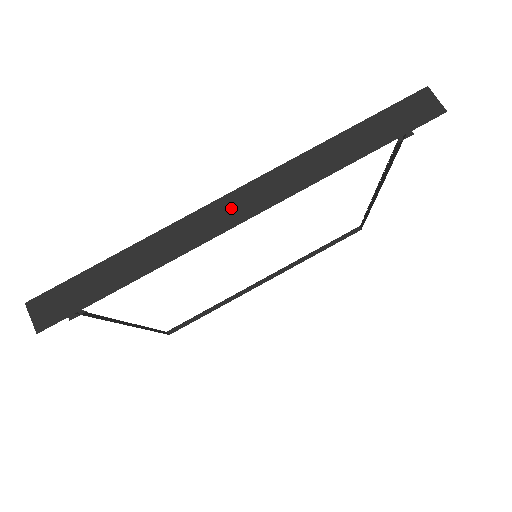
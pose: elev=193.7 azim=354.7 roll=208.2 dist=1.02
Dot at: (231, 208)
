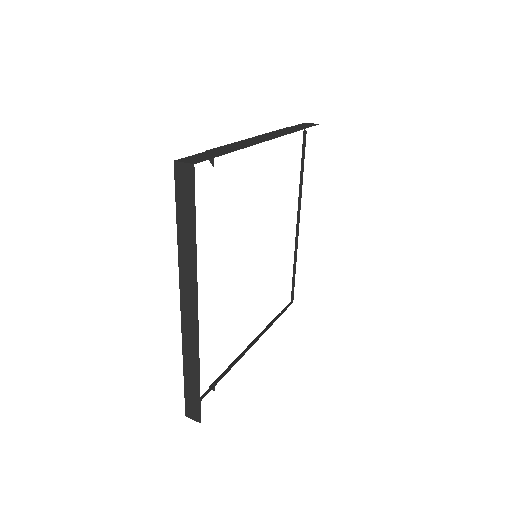
Dot at: (188, 312)
